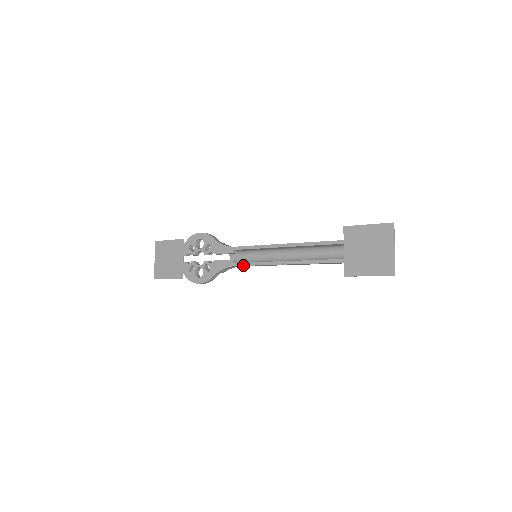
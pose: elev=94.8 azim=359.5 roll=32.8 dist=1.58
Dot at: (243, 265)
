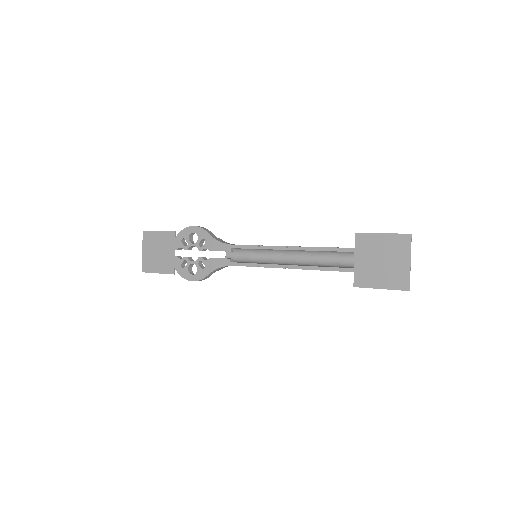
Dot at: (242, 265)
